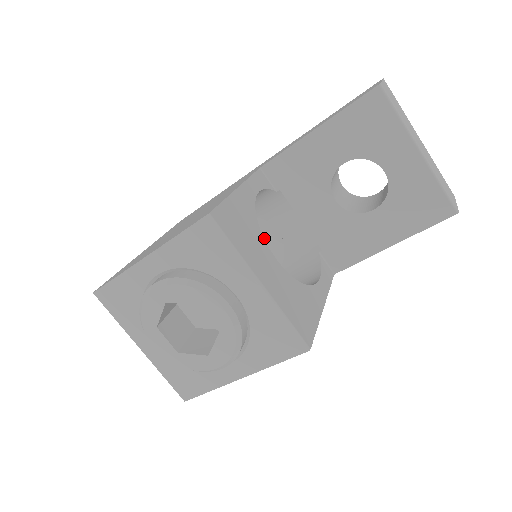
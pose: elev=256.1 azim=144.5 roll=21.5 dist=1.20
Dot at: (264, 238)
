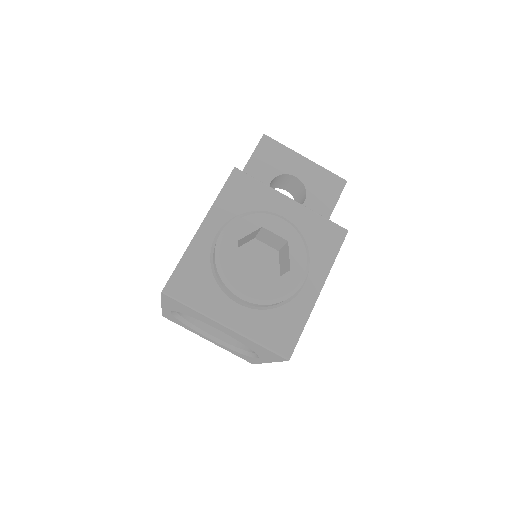
Dot at: occluded
